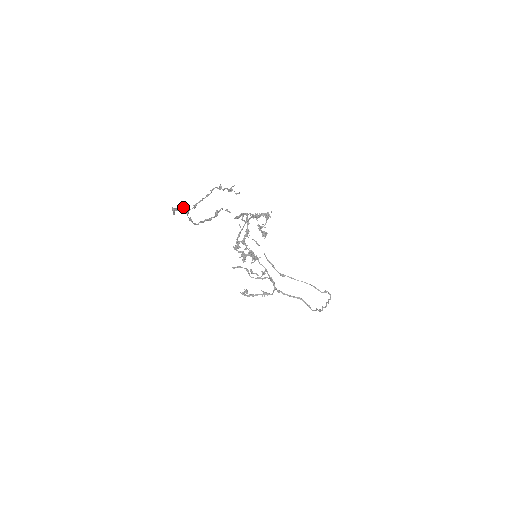
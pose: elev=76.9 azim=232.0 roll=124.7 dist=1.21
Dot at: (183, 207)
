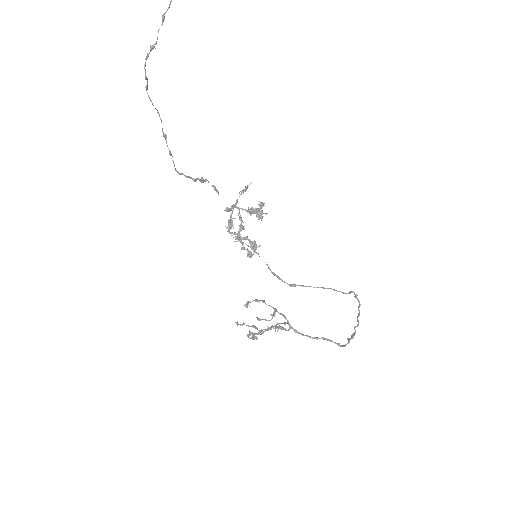
Dot at: (160, 118)
